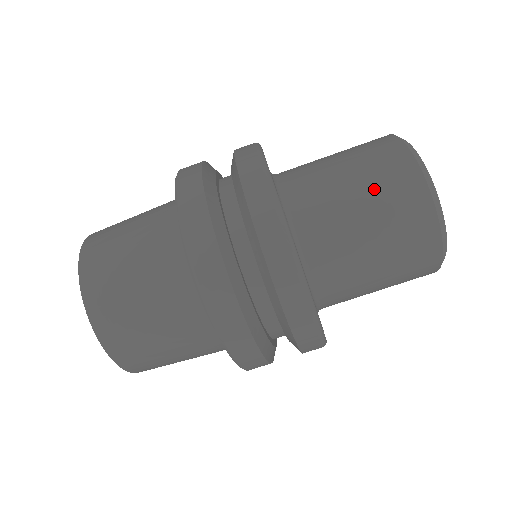
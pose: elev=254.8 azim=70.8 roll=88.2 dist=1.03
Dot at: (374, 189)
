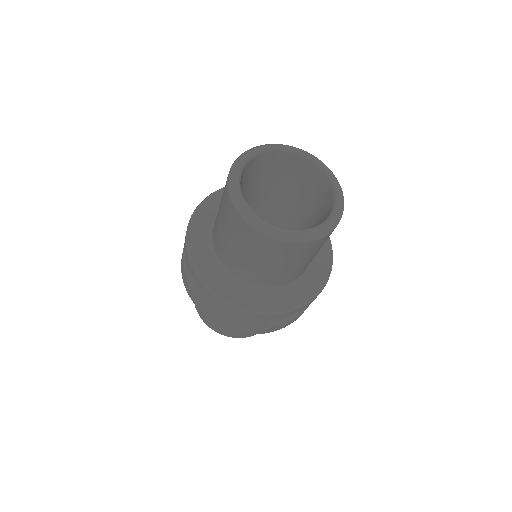
Dot at: (252, 252)
